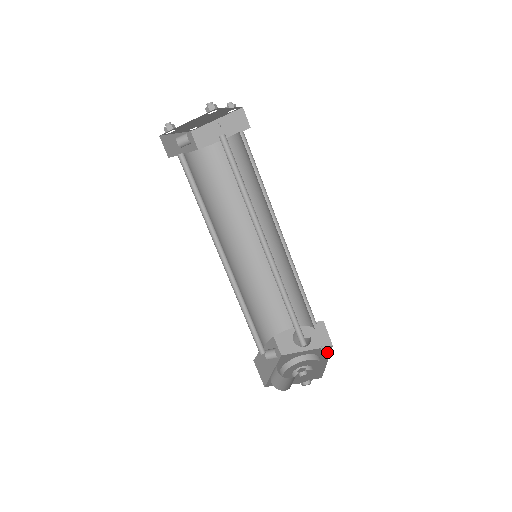
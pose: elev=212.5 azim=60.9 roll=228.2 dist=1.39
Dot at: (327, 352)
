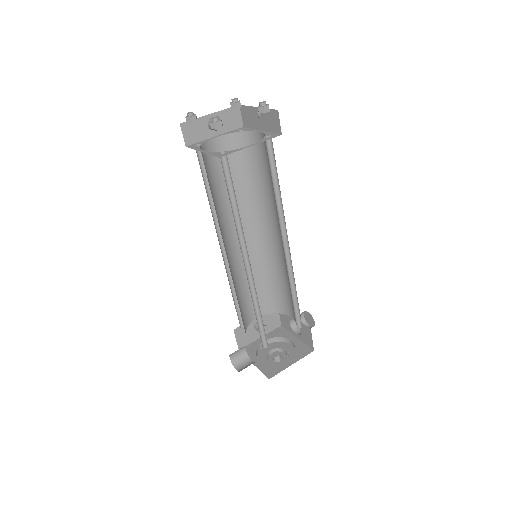
Dot at: (303, 354)
